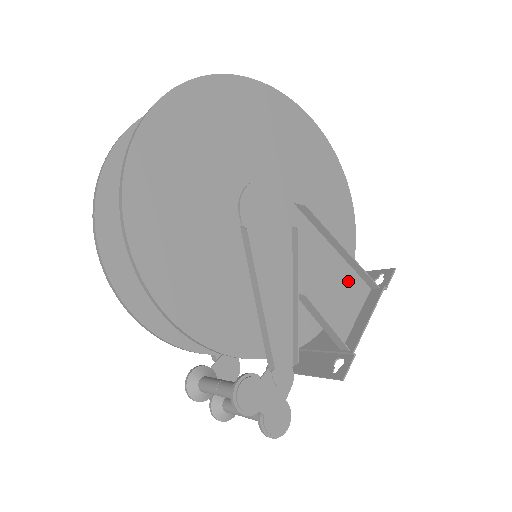
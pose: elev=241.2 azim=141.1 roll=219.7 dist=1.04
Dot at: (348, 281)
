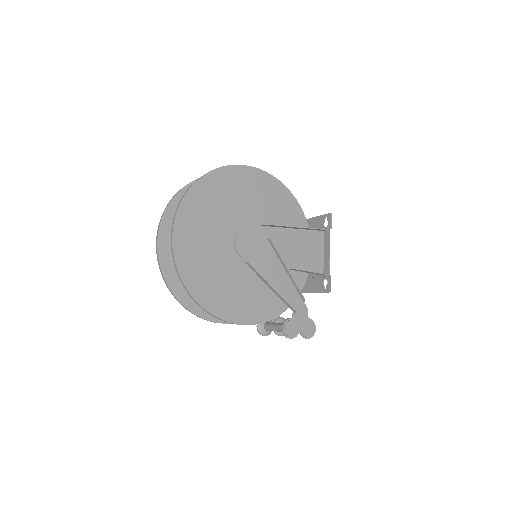
Dot at: (309, 239)
